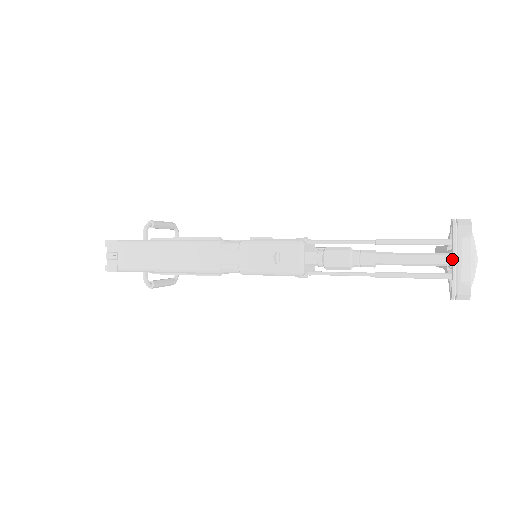
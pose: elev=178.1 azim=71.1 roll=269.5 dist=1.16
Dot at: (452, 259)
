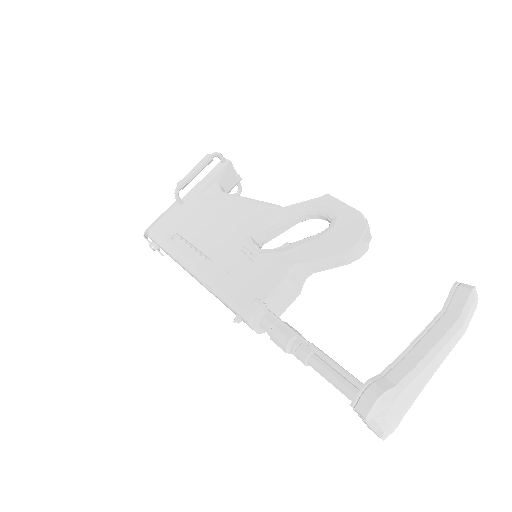
Dot at: occluded
